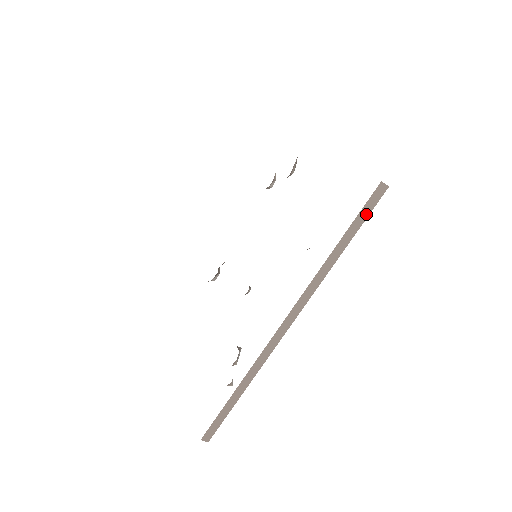
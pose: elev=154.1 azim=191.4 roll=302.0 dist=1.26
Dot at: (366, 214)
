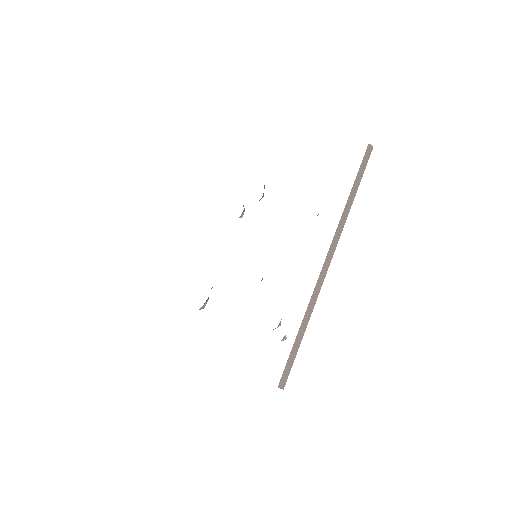
Dot at: (364, 166)
